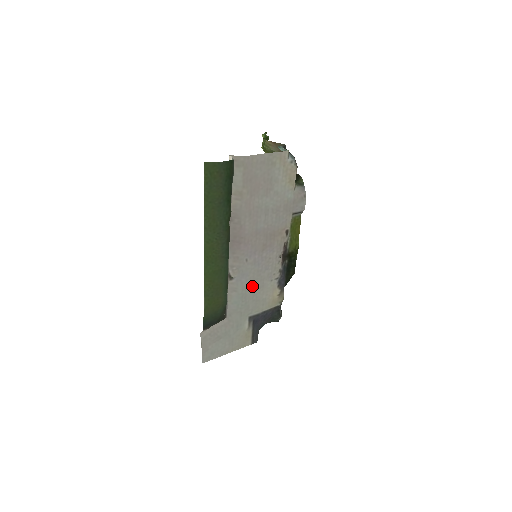
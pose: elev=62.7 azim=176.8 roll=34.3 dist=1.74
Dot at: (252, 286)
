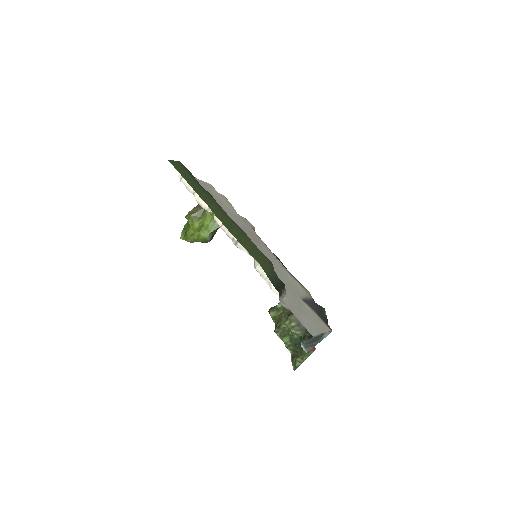
Dot at: (277, 270)
